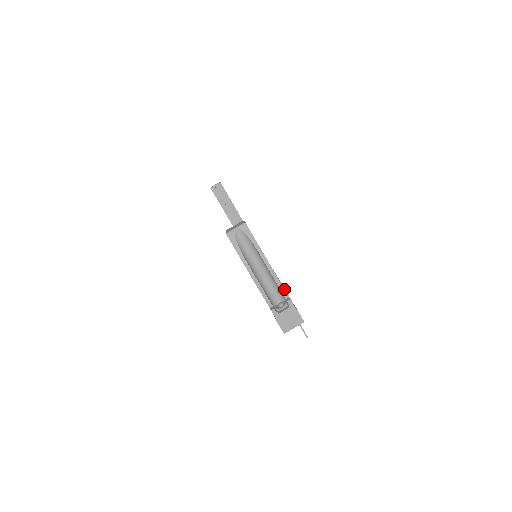
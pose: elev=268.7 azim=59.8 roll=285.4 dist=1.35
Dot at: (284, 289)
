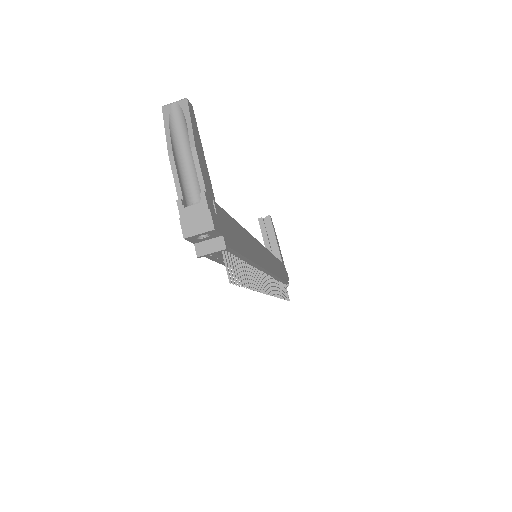
Dot at: (203, 181)
